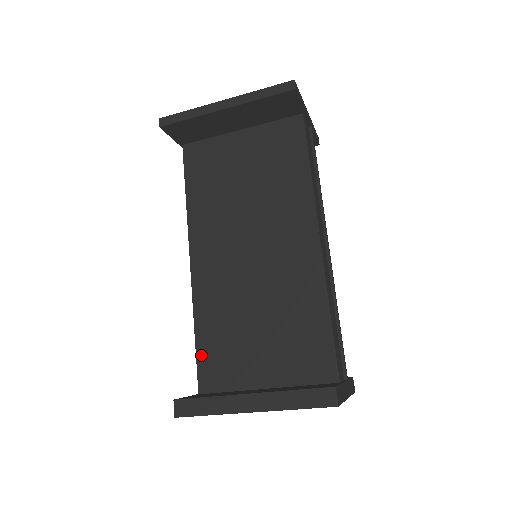
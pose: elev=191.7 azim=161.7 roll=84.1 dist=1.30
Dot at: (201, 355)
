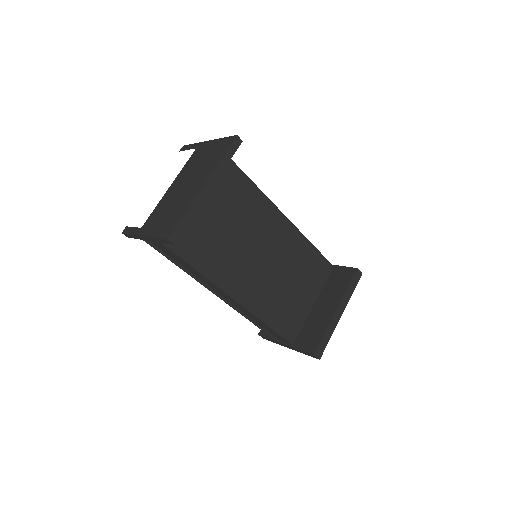
Dot at: (280, 330)
